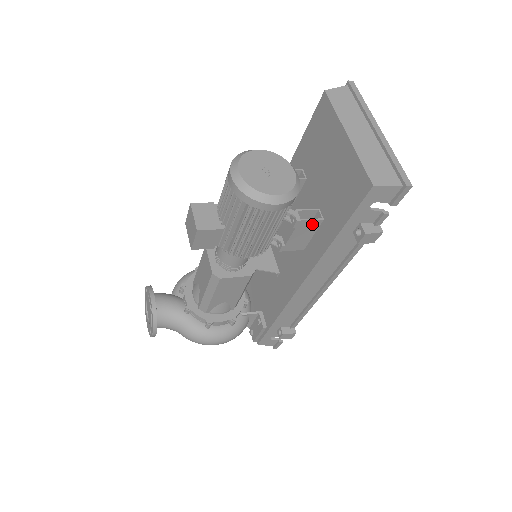
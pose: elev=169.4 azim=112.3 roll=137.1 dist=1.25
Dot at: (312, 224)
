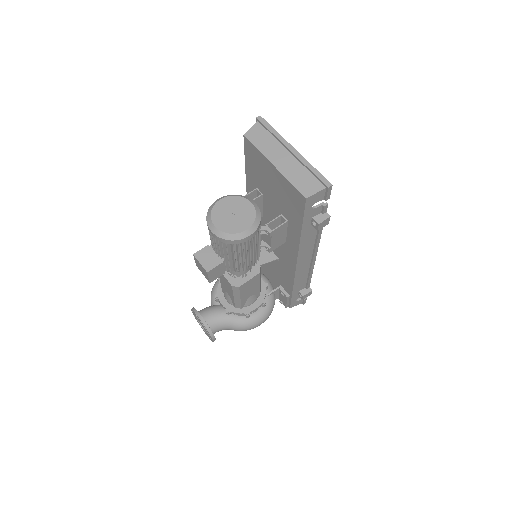
Dot at: (281, 228)
